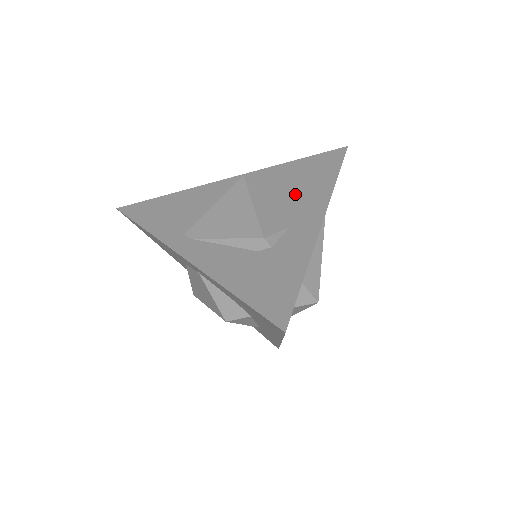
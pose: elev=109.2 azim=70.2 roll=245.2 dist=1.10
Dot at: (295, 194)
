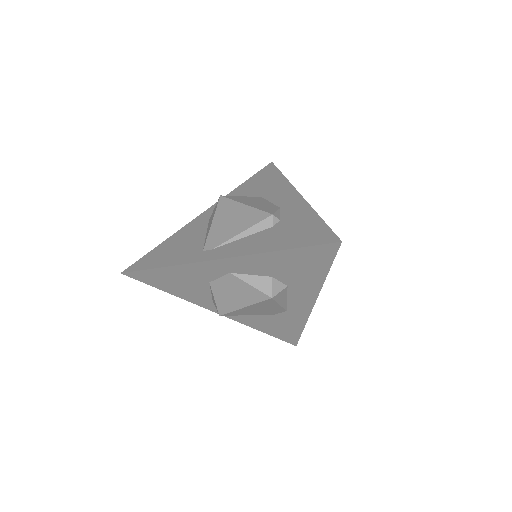
Dot at: (264, 195)
